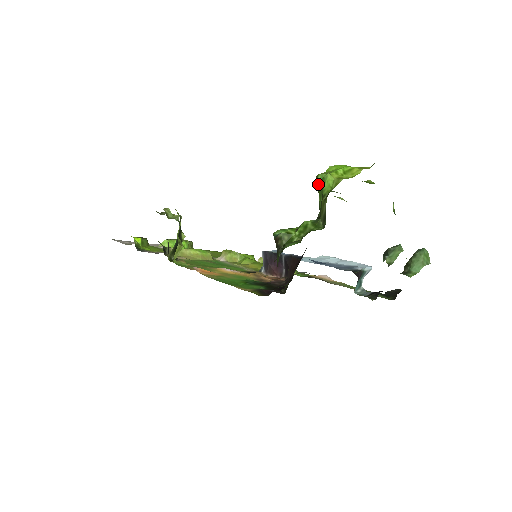
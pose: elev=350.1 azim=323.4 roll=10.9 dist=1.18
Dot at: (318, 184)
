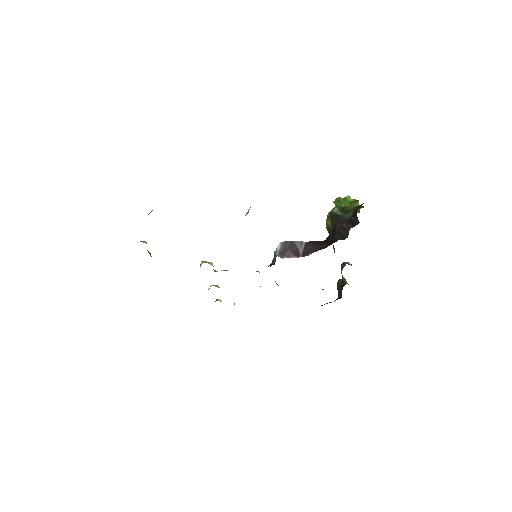
Dot at: (342, 200)
